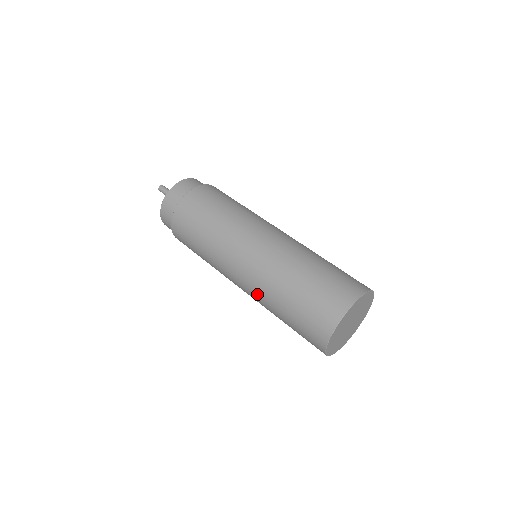
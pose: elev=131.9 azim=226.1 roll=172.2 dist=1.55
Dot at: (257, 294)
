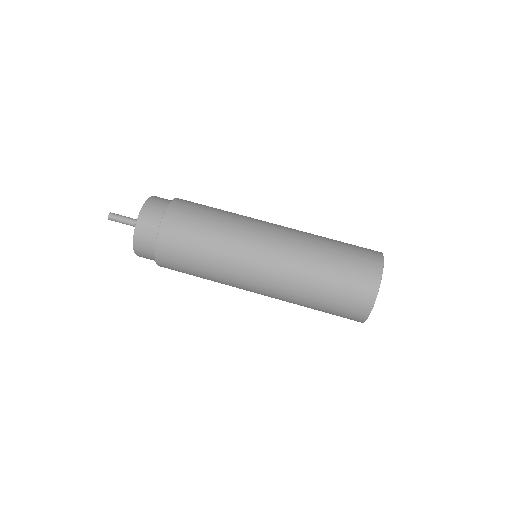
Dot at: occluded
